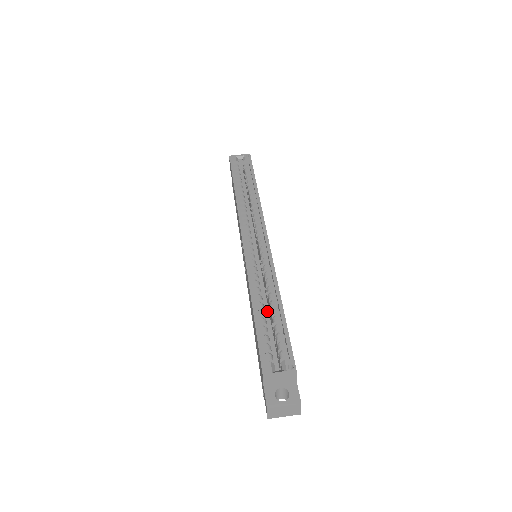
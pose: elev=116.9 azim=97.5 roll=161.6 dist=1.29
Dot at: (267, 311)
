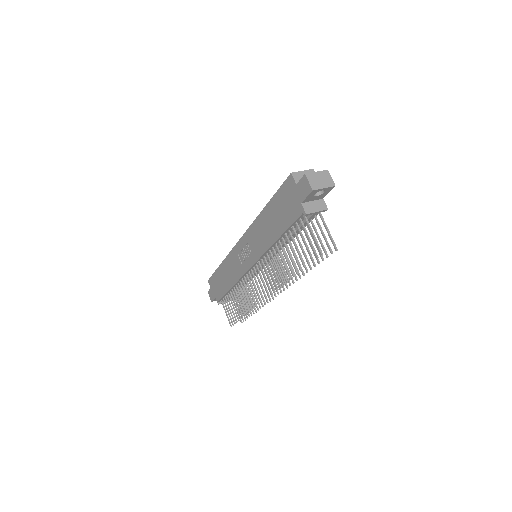
Dot at: occluded
